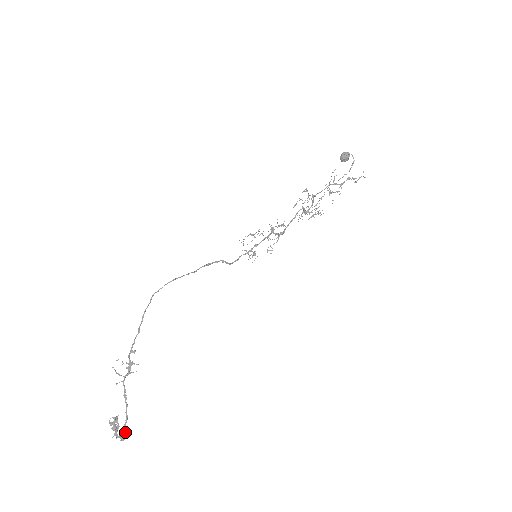
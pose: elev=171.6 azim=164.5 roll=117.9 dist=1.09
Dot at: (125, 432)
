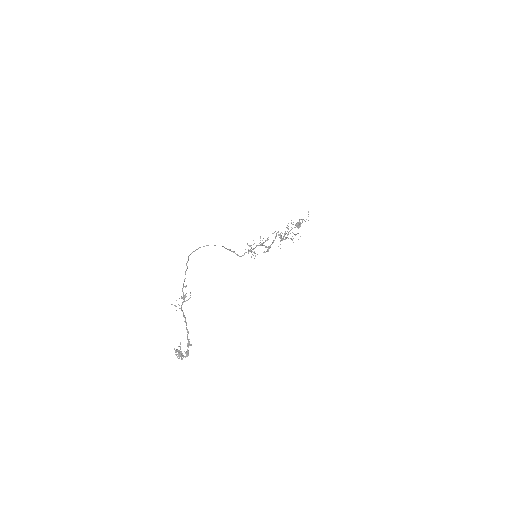
Dot at: (188, 343)
